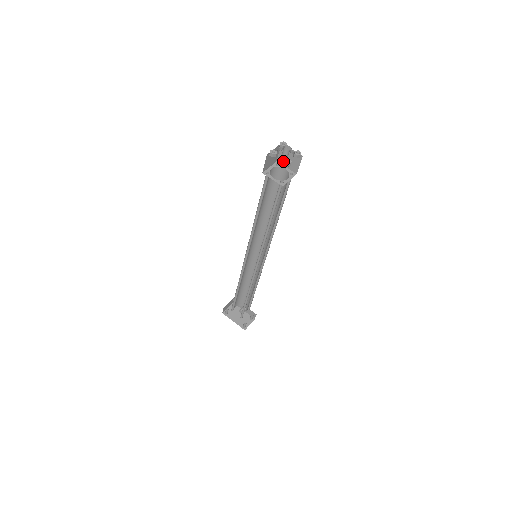
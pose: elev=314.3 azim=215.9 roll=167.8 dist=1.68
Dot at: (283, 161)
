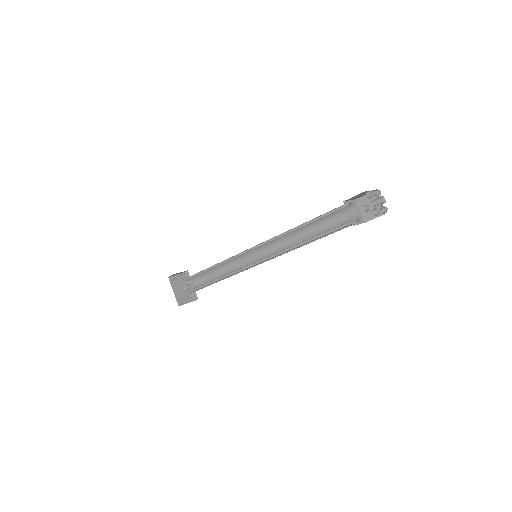
Dot at: (365, 205)
